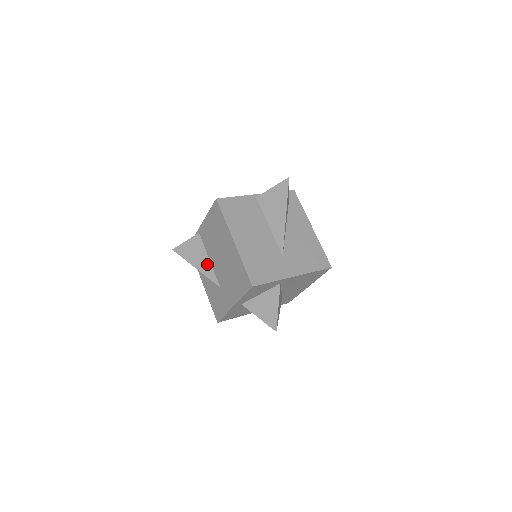
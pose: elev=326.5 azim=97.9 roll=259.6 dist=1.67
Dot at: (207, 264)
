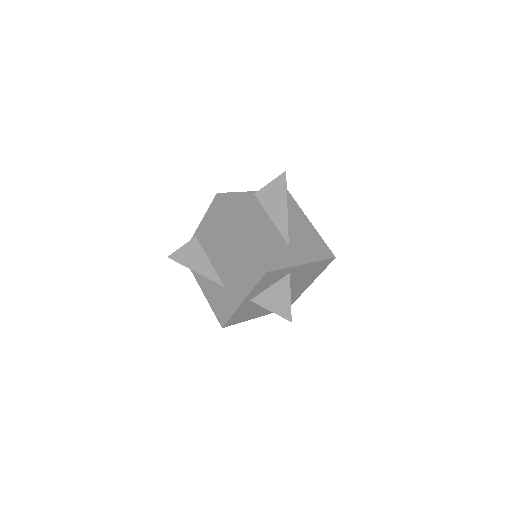
Dot at: (208, 266)
